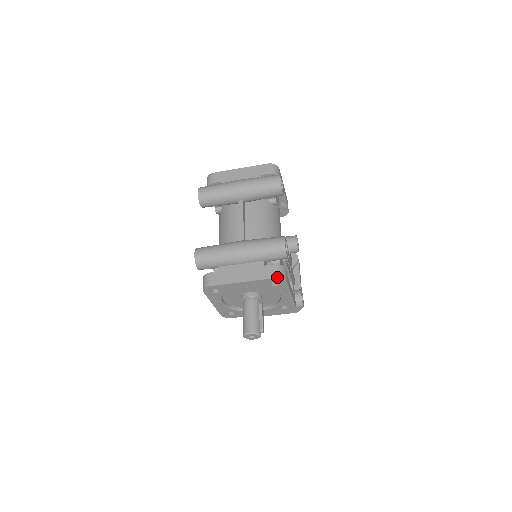
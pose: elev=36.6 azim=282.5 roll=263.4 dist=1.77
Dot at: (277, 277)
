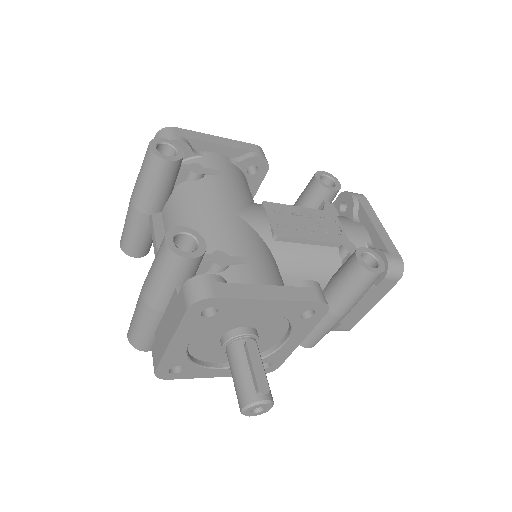
Dot at: (189, 305)
